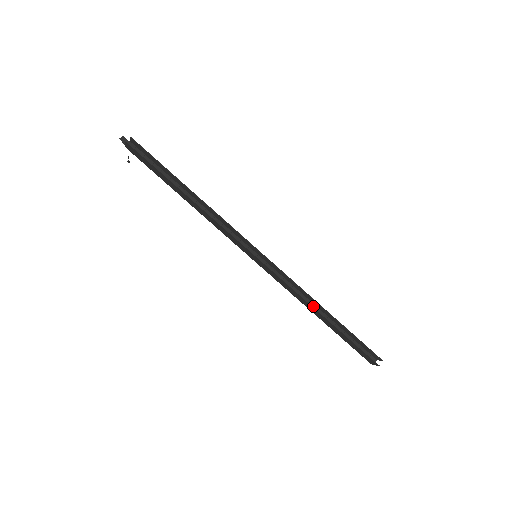
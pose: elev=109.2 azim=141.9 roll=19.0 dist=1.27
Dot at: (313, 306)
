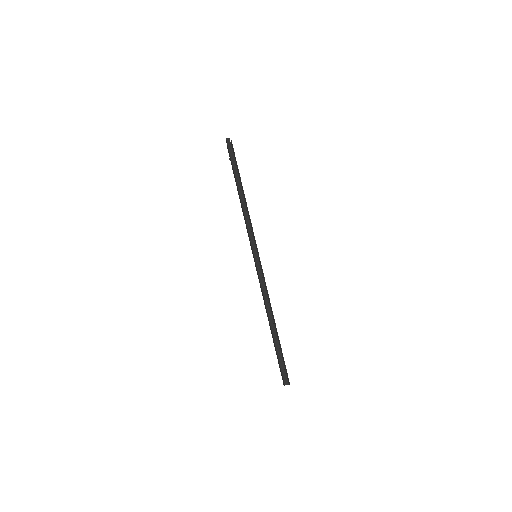
Dot at: (270, 314)
